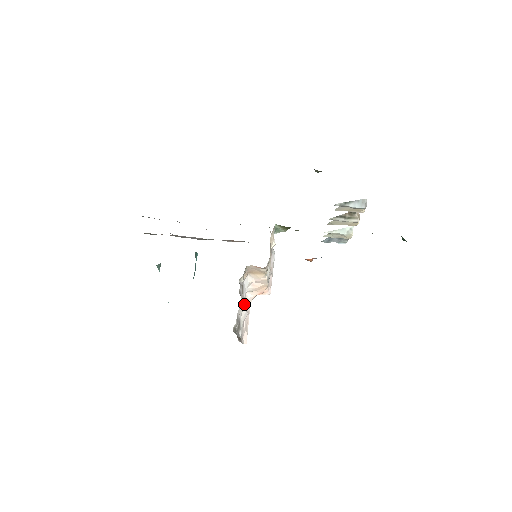
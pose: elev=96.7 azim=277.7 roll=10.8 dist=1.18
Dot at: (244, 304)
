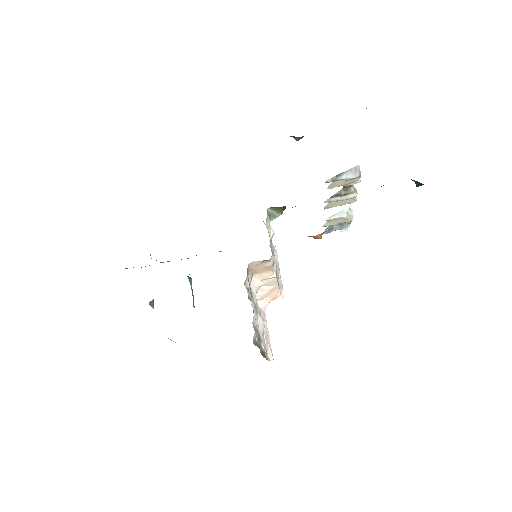
Dot at: (258, 312)
